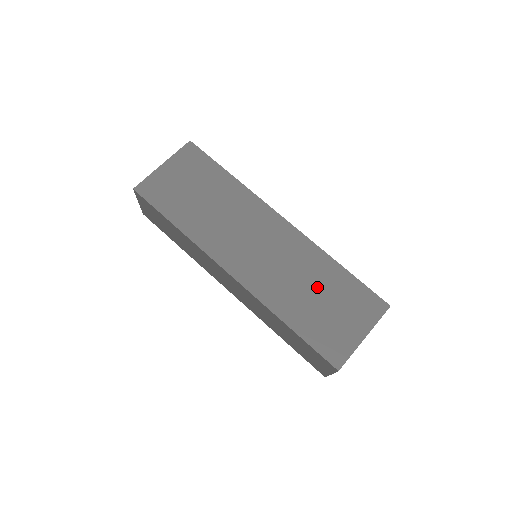
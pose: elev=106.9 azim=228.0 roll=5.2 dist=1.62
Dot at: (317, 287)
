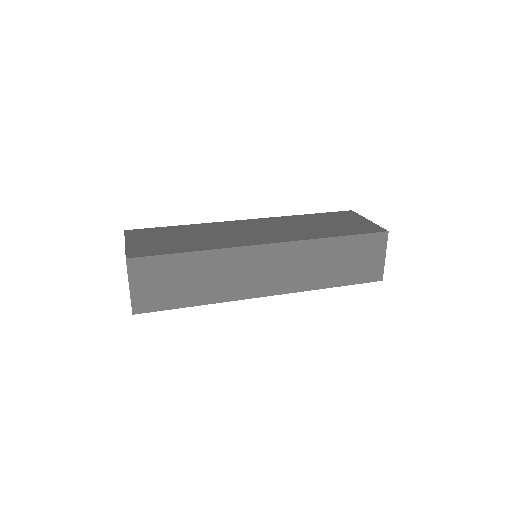
Dot at: (314, 223)
